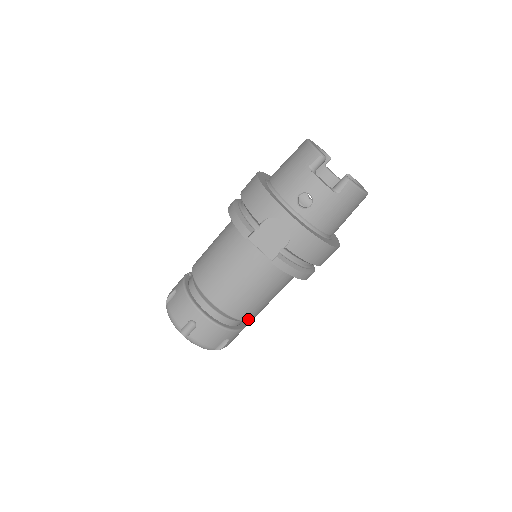
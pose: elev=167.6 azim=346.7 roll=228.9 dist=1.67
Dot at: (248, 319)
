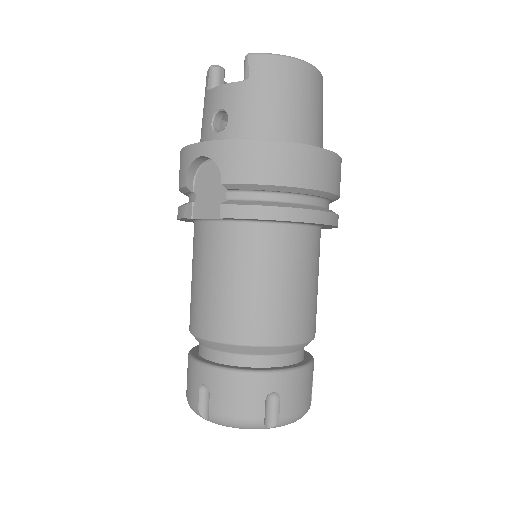
Dot at: (279, 341)
